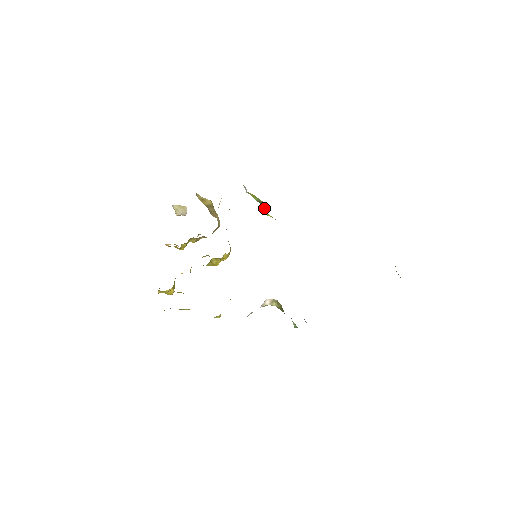
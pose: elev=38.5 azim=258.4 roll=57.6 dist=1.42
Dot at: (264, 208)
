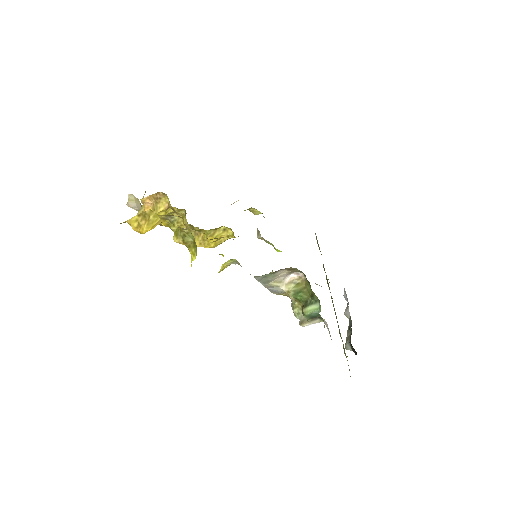
Dot at: occluded
